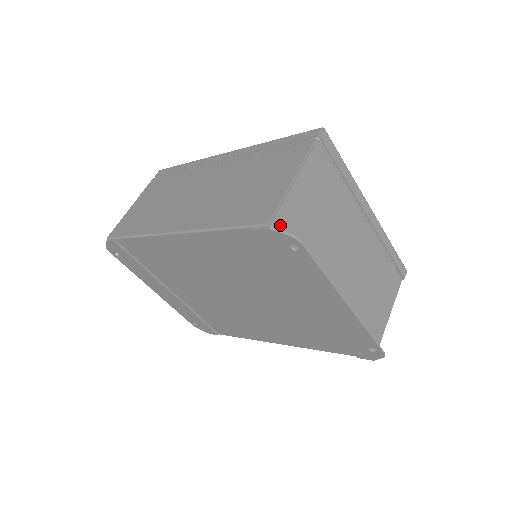
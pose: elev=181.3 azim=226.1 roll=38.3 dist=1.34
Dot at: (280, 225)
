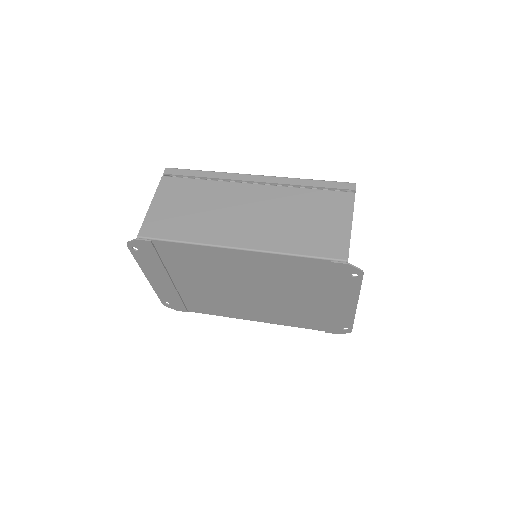
Dot at: occluded
